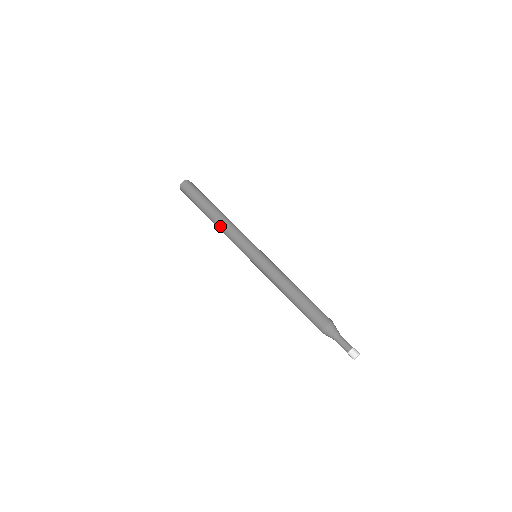
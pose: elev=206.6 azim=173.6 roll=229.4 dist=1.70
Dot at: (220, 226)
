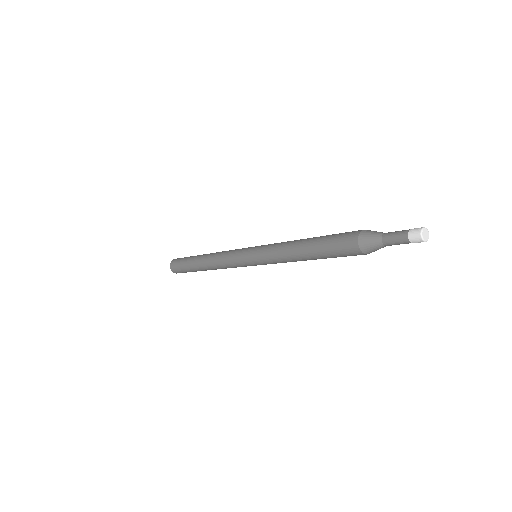
Dot at: (213, 267)
